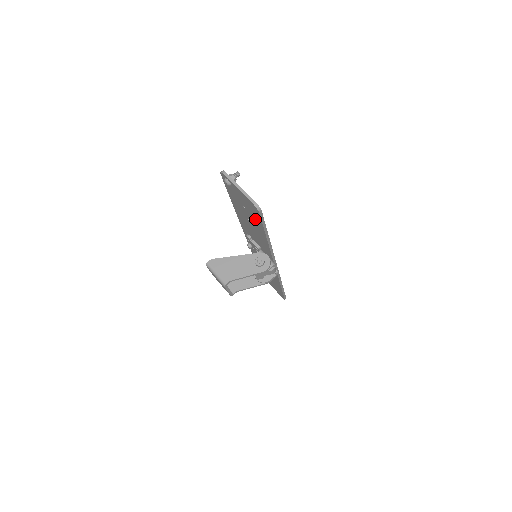
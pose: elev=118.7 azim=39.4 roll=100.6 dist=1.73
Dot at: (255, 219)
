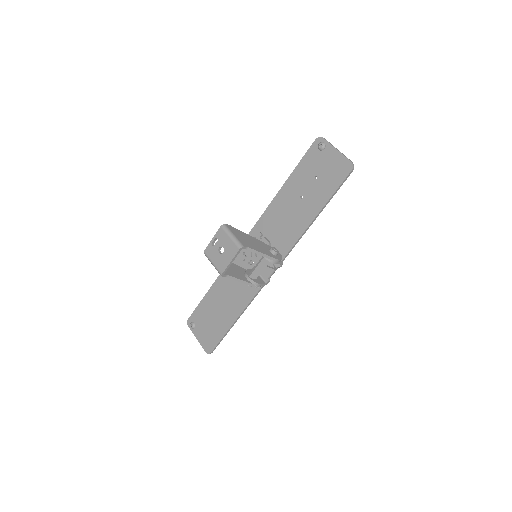
Dot at: (324, 188)
